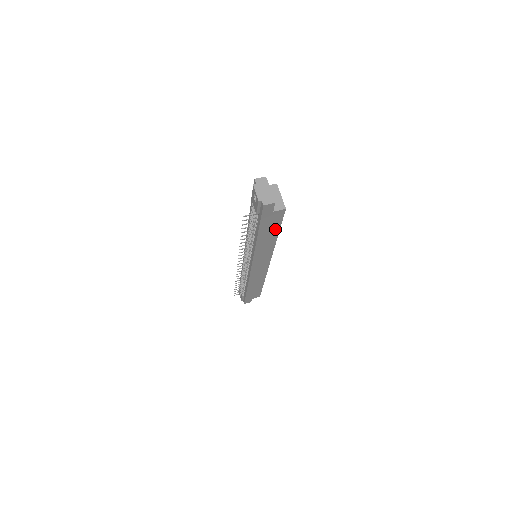
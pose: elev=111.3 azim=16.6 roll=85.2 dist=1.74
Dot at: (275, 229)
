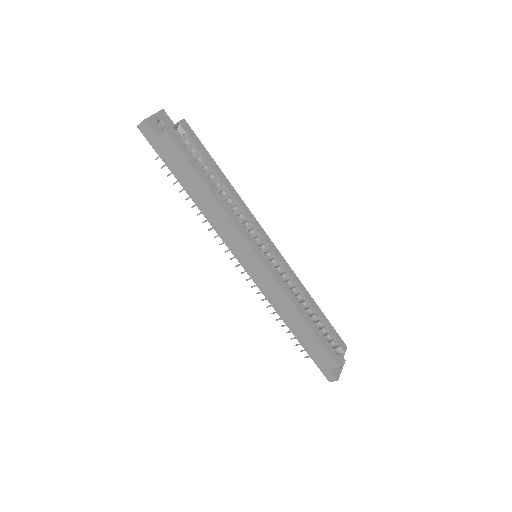
Dot at: (193, 174)
